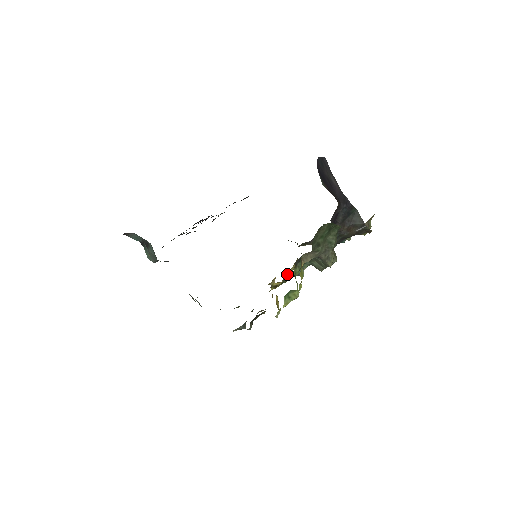
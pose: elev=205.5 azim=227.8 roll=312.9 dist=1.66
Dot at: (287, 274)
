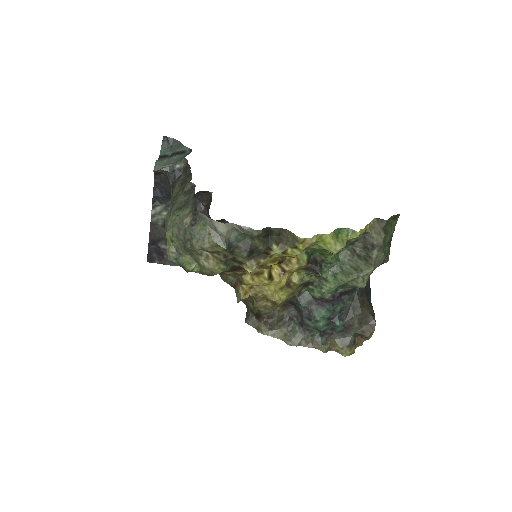
Dot at: (312, 256)
